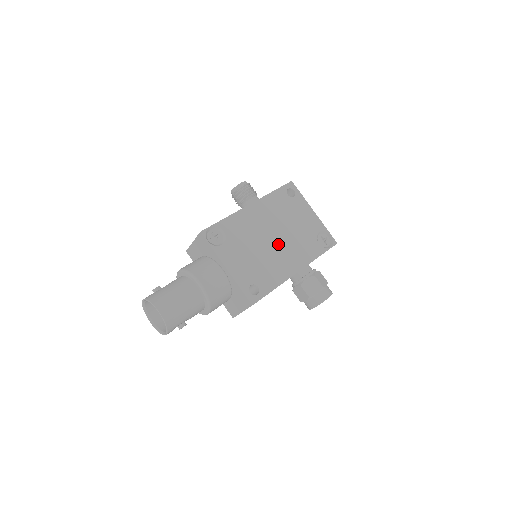
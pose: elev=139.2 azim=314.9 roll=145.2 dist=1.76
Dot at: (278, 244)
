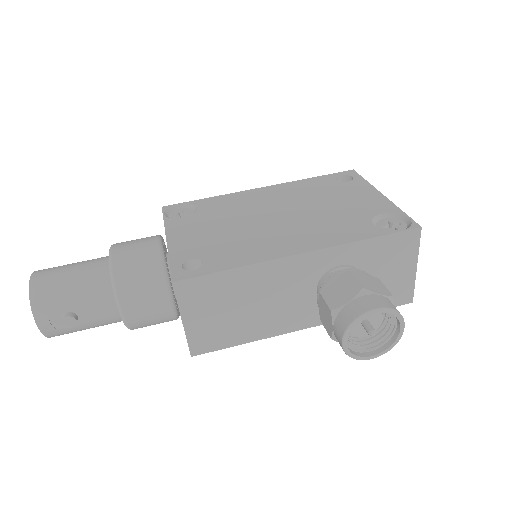
Dot at: (282, 222)
